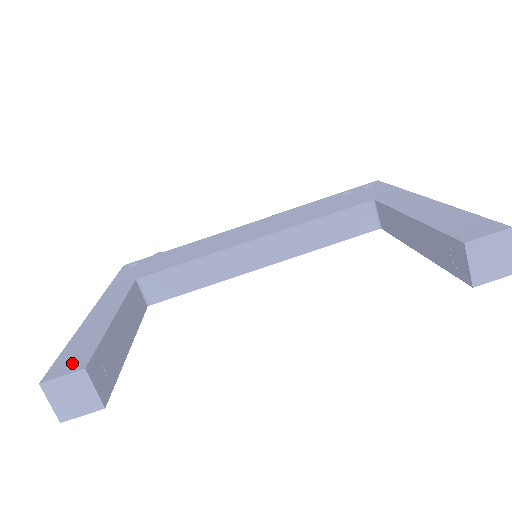
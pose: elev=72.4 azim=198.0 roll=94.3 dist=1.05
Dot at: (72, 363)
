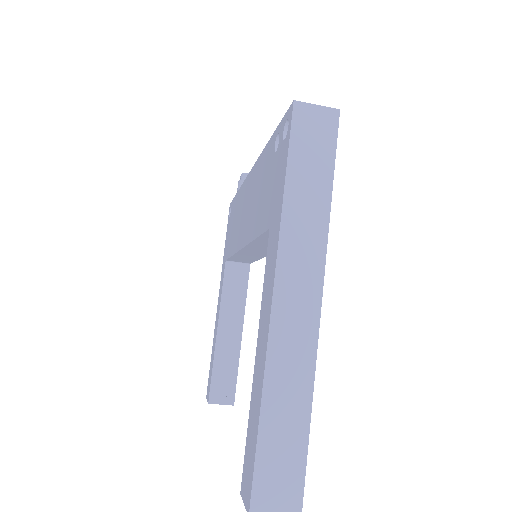
Dot at: (208, 389)
